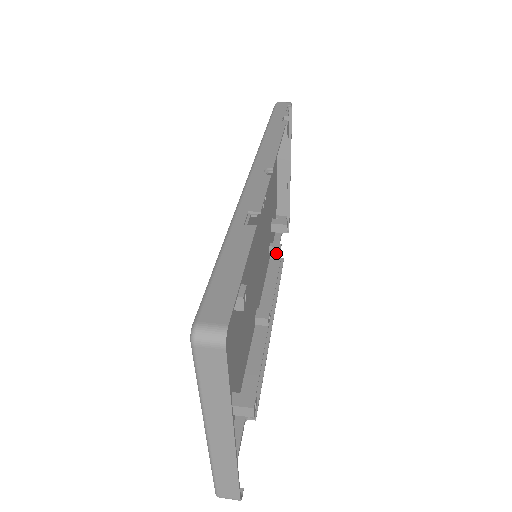
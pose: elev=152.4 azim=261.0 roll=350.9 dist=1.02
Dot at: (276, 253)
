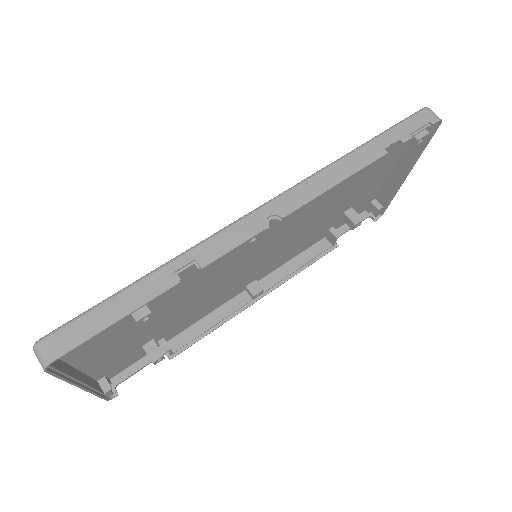
Dot at: (331, 238)
